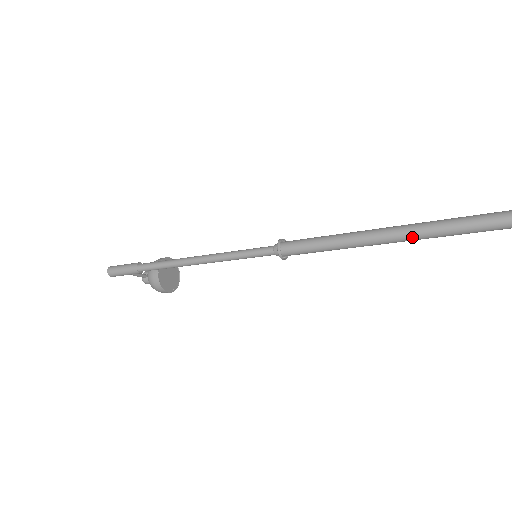
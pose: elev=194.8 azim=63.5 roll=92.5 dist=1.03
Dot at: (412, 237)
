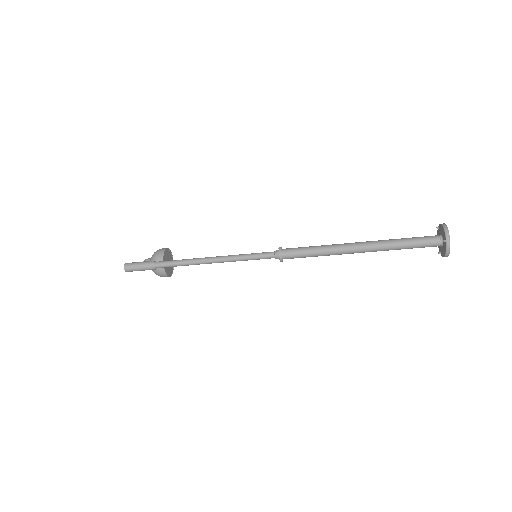
Dot at: (373, 251)
